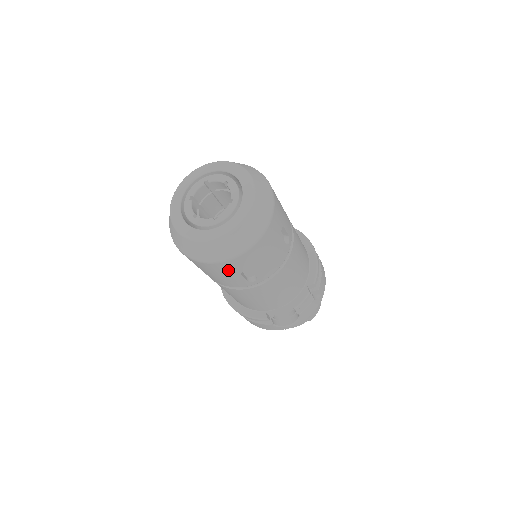
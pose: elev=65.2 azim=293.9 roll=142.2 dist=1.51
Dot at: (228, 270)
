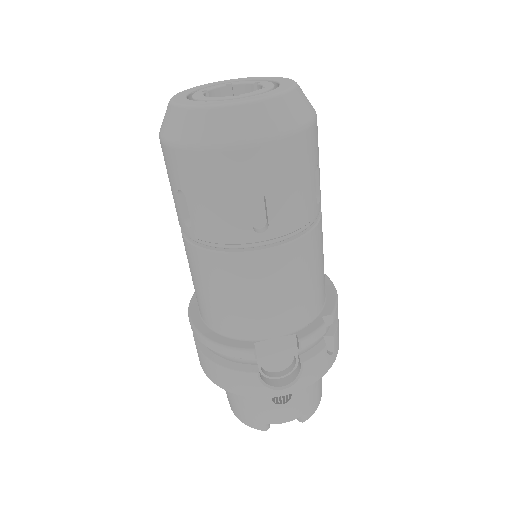
Dot at: (234, 179)
